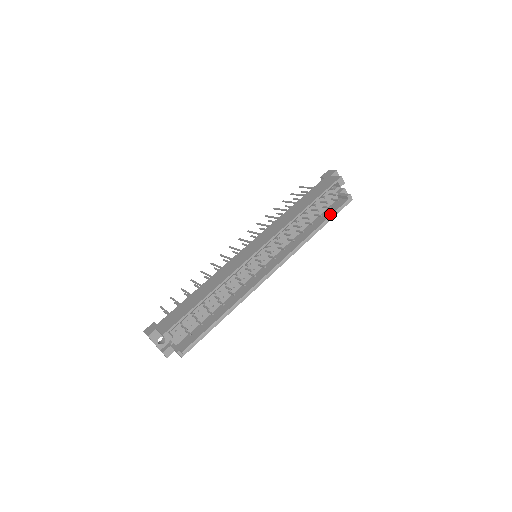
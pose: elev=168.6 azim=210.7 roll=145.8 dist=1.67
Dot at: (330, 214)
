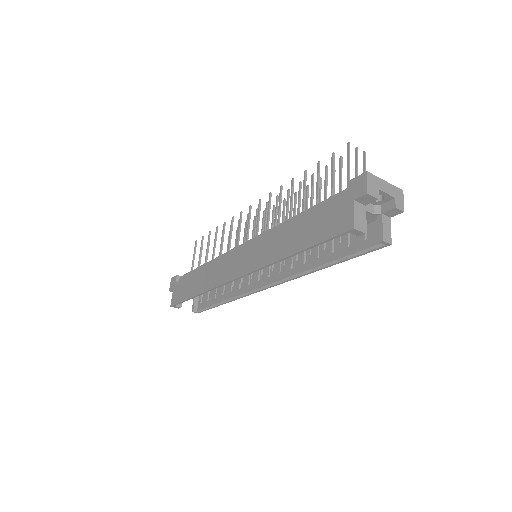
Dot at: (347, 252)
